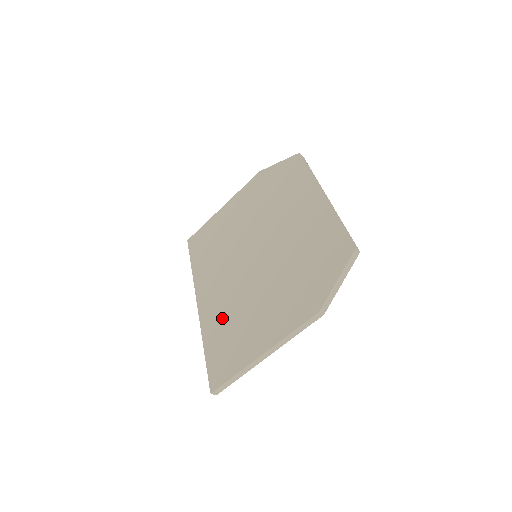
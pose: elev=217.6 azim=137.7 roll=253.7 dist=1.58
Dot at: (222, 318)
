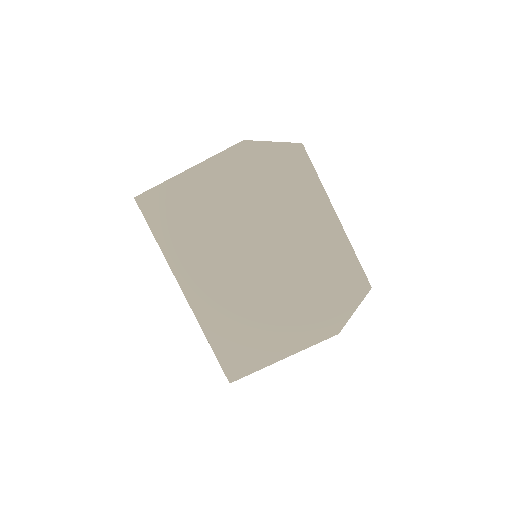
Dot at: (227, 316)
